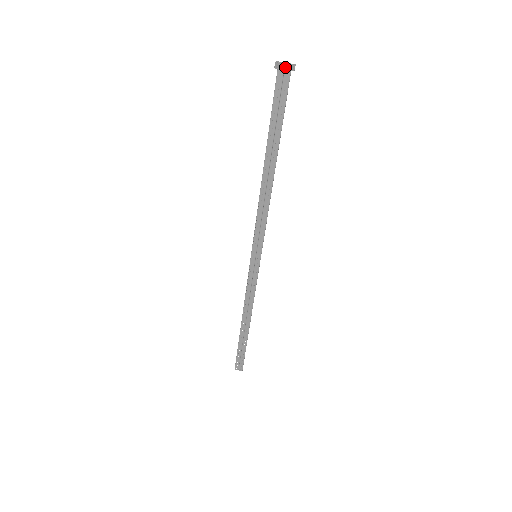
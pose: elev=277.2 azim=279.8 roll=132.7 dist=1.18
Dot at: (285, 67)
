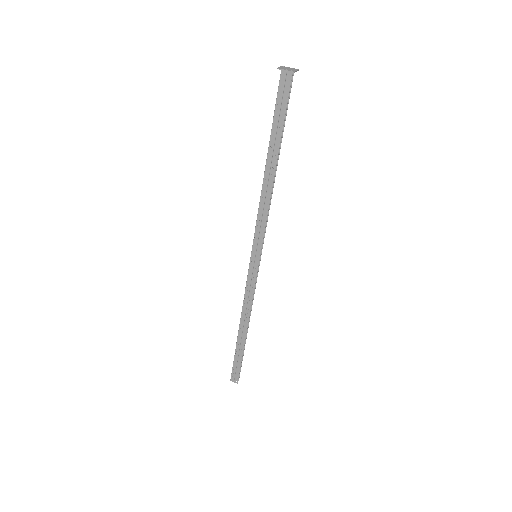
Dot at: (287, 69)
